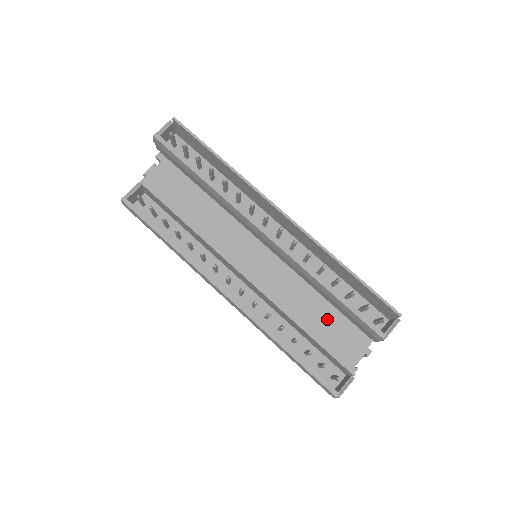
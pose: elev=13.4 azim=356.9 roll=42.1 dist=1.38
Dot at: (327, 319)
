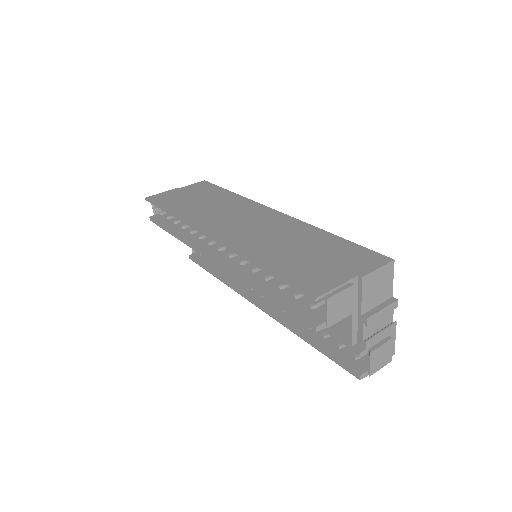
Dot at: occluded
